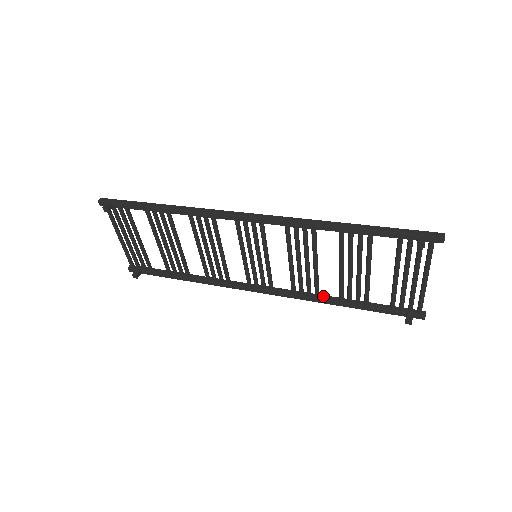
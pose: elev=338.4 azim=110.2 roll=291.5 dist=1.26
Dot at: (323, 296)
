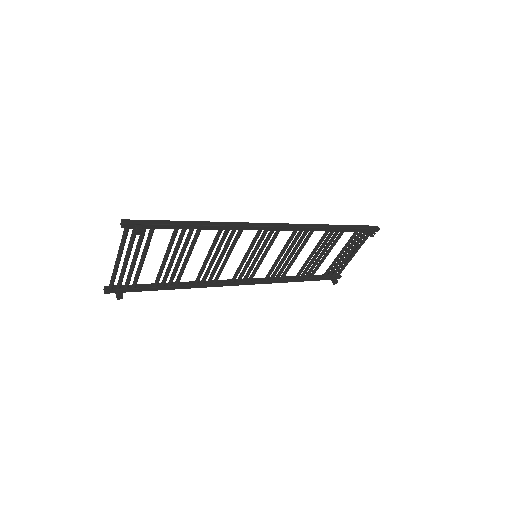
Dot at: (285, 277)
